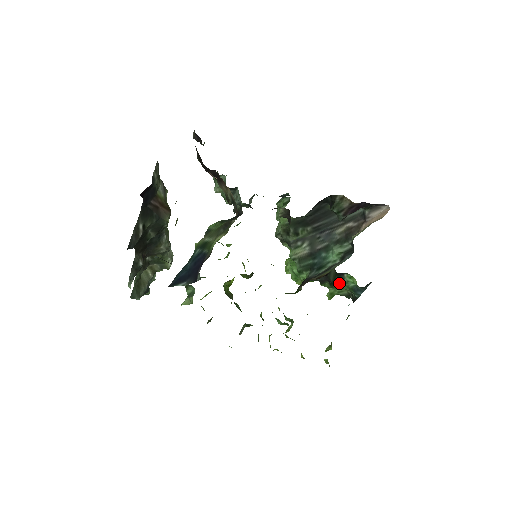
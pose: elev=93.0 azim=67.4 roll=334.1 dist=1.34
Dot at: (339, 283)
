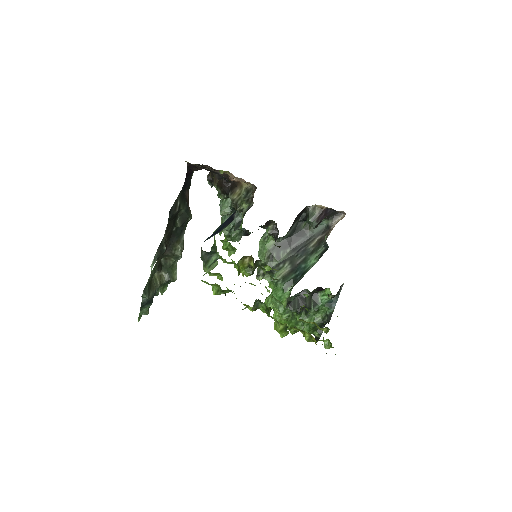
Dot at: (315, 304)
